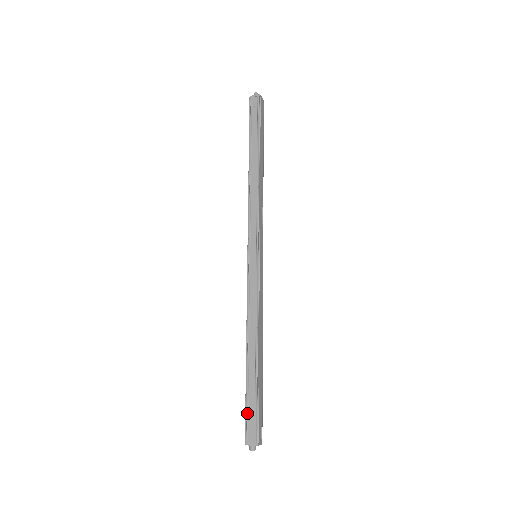
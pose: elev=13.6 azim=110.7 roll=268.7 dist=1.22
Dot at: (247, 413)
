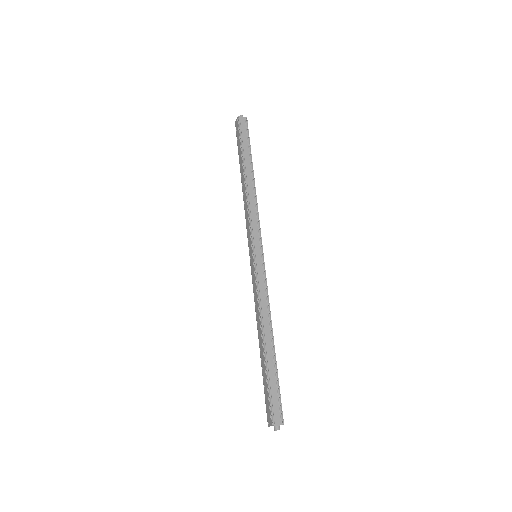
Dot at: (271, 396)
